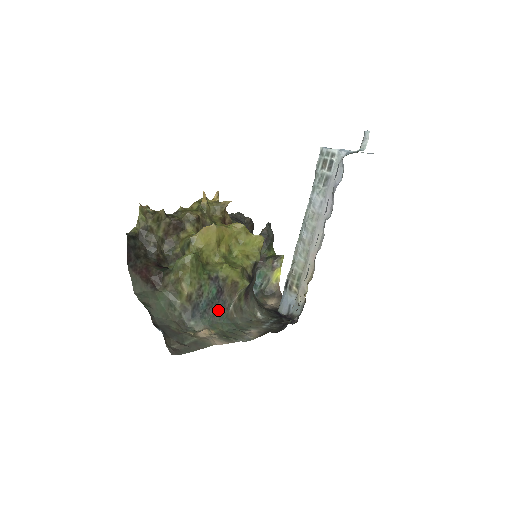
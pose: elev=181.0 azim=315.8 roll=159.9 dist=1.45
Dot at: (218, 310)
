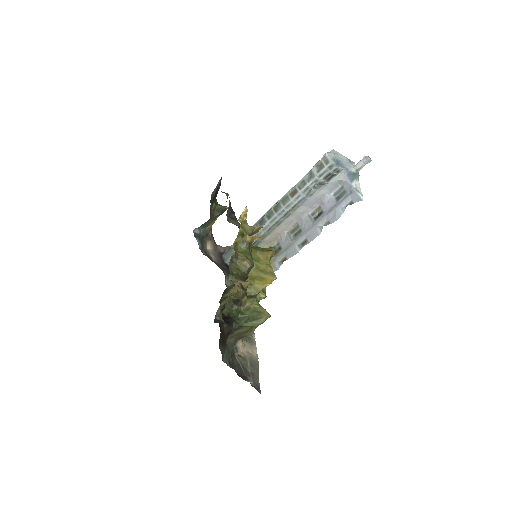
Dot at: occluded
